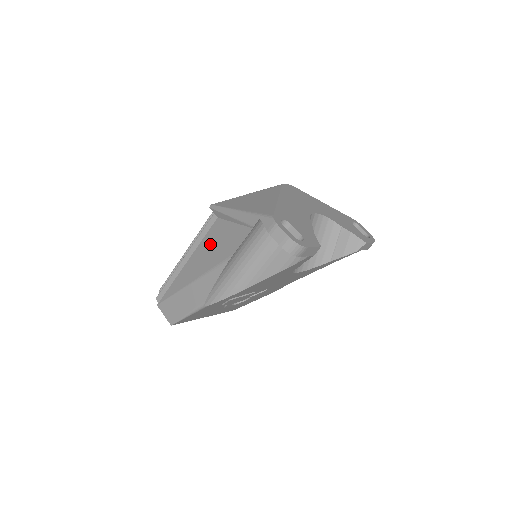
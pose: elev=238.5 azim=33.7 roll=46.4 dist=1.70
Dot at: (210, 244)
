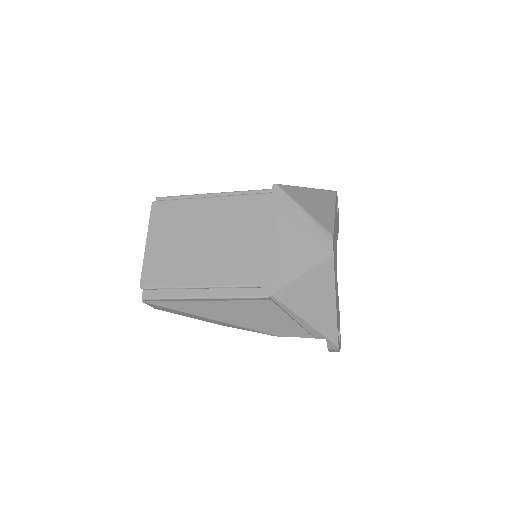
Dot at: (252, 312)
